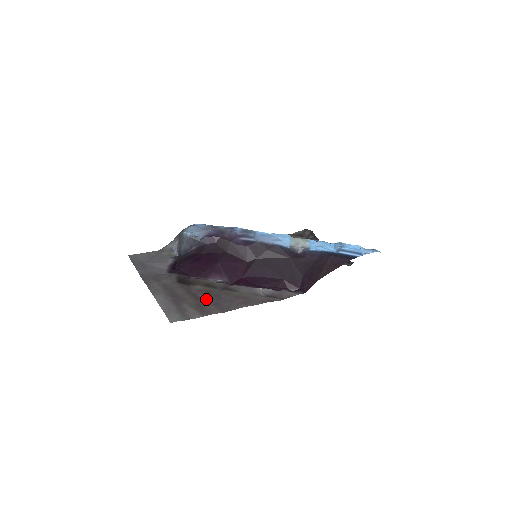
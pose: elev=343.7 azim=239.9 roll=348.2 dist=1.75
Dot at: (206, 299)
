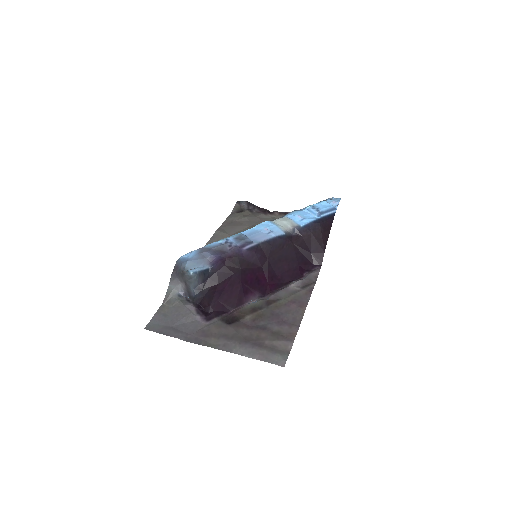
Dot at: (270, 324)
